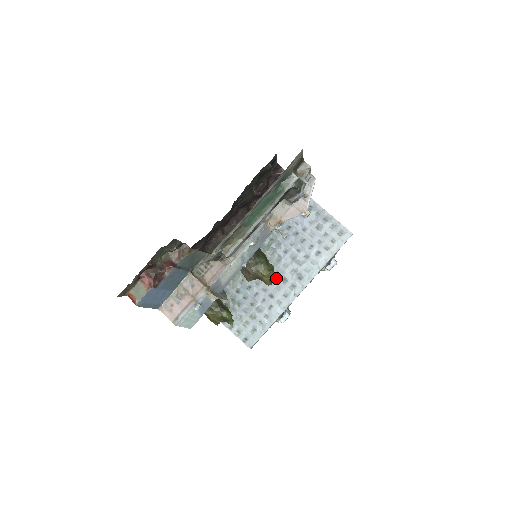
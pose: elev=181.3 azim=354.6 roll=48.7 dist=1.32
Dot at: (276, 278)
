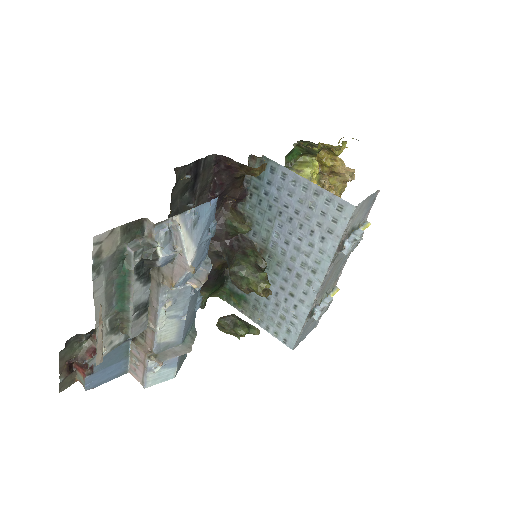
Dot at: (289, 275)
